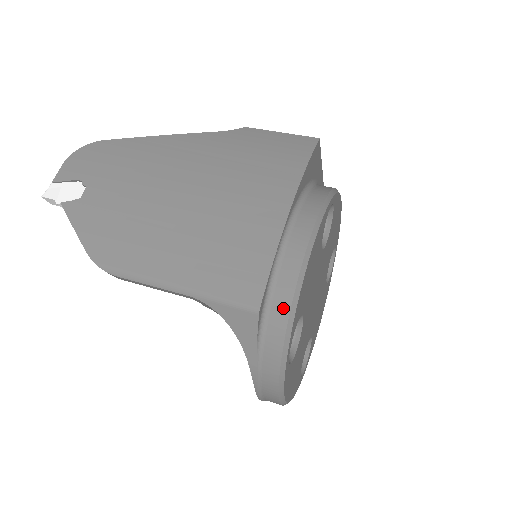
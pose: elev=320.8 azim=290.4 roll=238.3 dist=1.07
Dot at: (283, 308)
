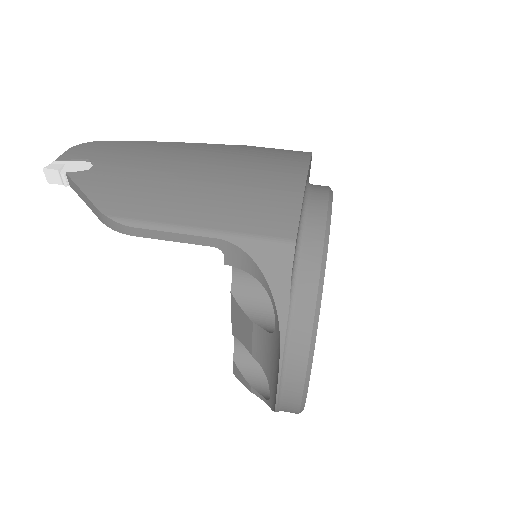
Dot at: (315, 248)
